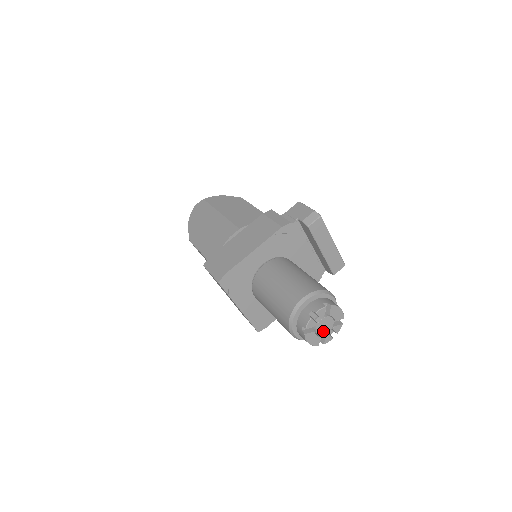
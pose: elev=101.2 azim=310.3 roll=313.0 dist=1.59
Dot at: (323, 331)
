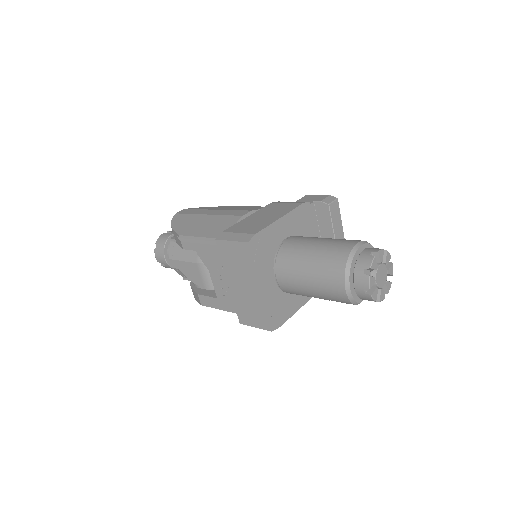
Dot at: (380, 282)
